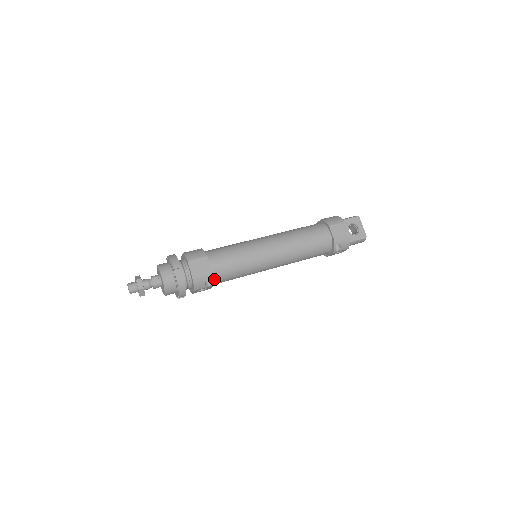
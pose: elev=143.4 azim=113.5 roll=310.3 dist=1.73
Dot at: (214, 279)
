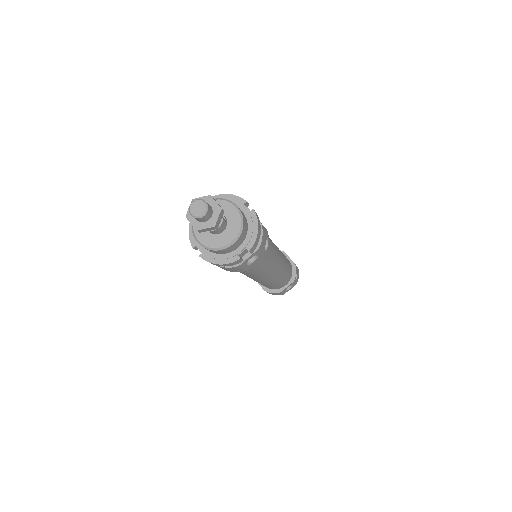
Dot at: occluded
